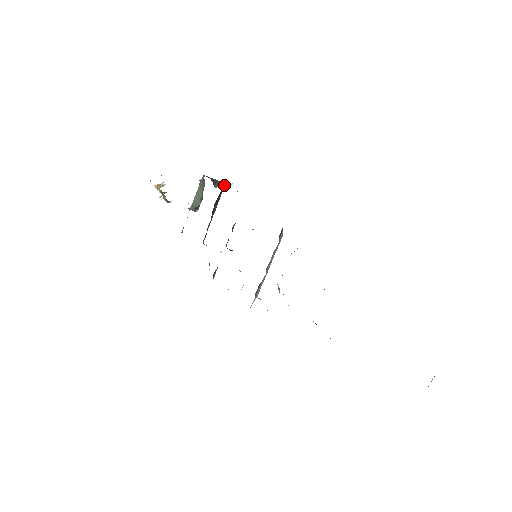
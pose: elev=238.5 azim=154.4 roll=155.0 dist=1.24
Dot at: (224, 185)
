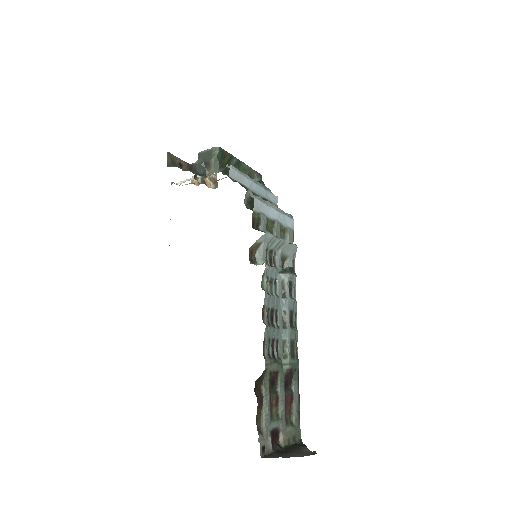
Dot at: (214, 164)
